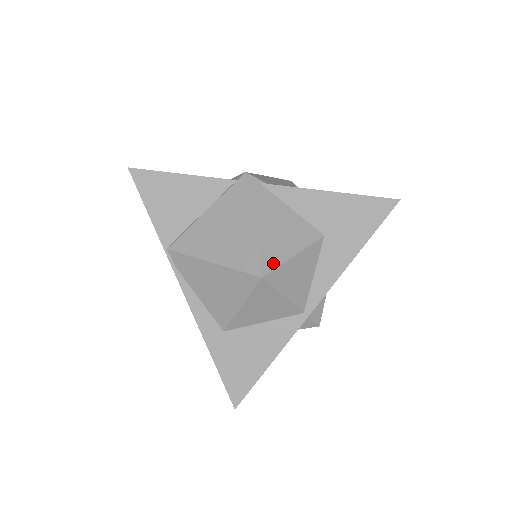
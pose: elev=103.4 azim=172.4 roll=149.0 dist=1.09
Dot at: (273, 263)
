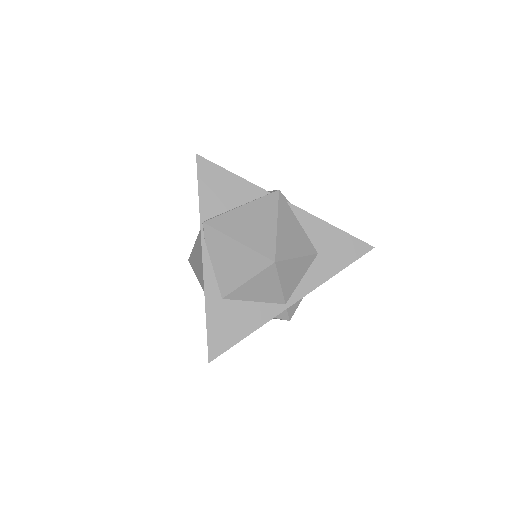
Dot at: (284, 256)
